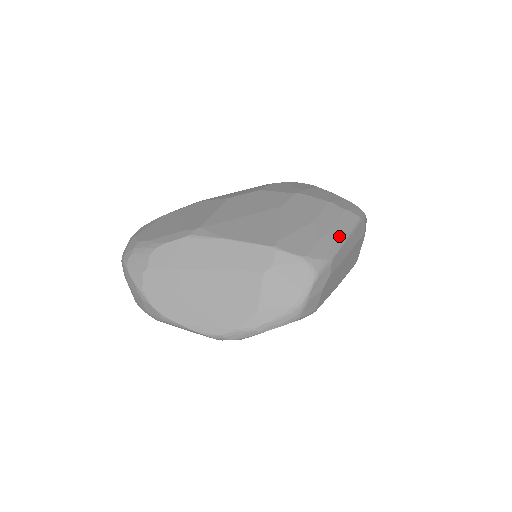
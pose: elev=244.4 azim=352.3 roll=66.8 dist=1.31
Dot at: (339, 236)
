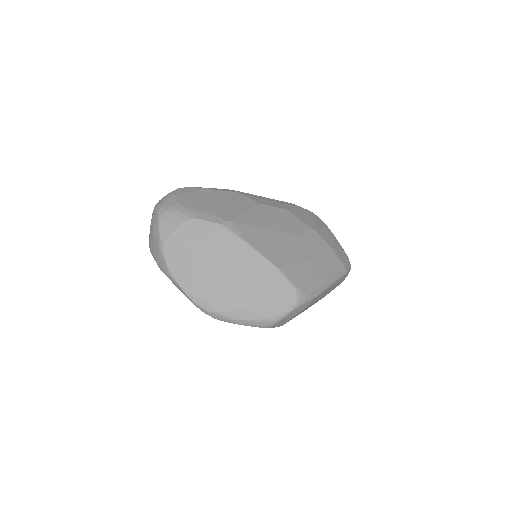
Dot at: (327, 281)
